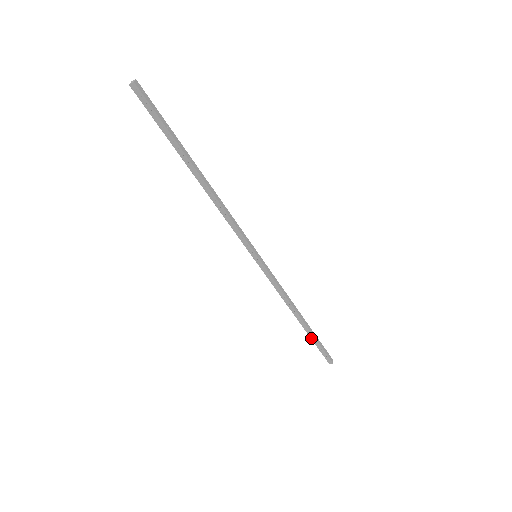
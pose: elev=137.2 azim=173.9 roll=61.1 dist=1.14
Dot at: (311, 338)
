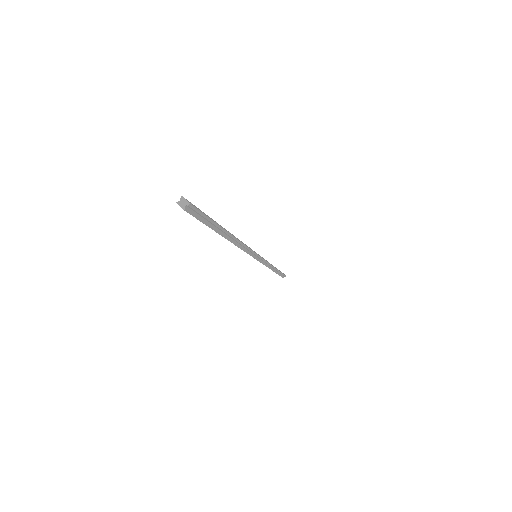
Dot at: (278, 274)
